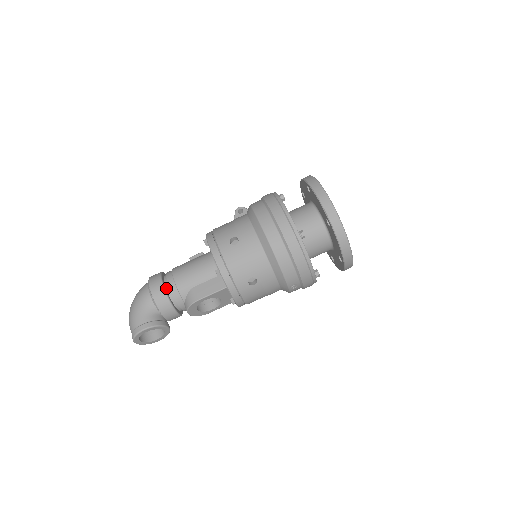
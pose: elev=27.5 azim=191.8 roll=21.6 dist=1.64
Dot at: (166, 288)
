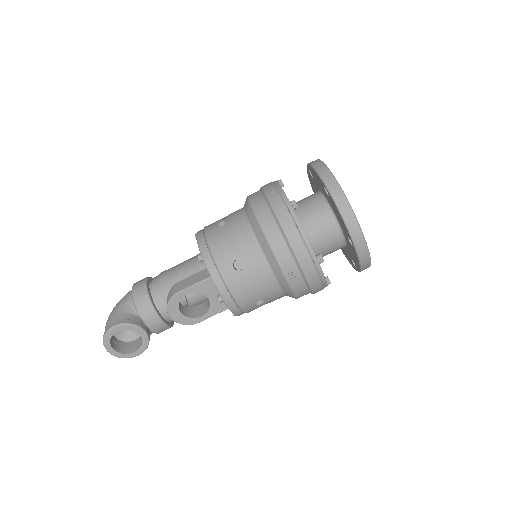
Dot at: (149, 287)
